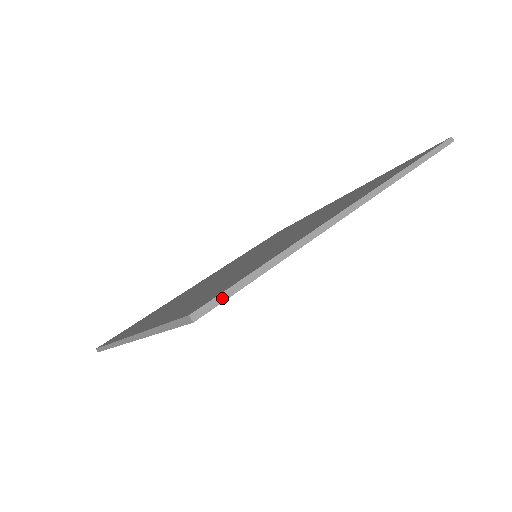
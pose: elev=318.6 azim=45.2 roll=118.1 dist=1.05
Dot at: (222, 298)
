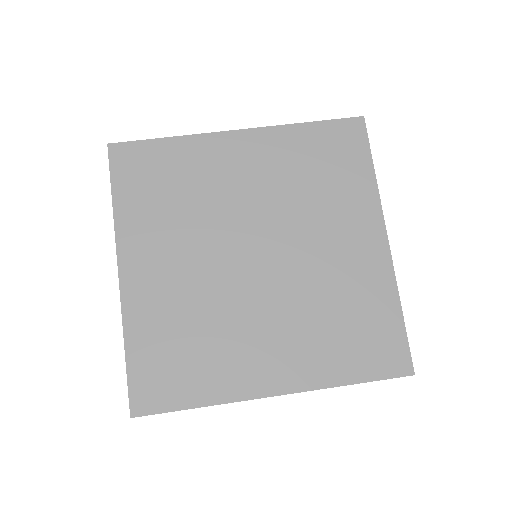
Dot at: (410, 354)
